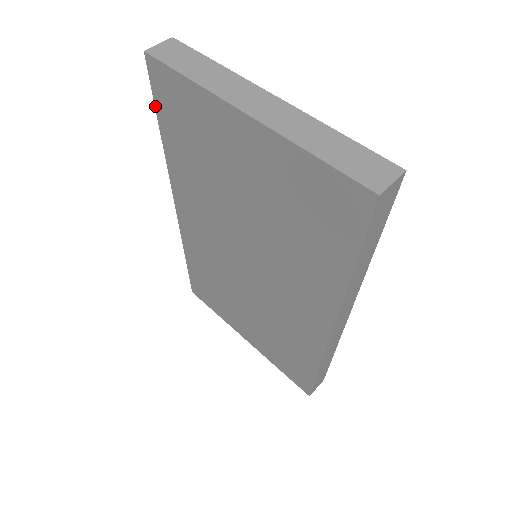
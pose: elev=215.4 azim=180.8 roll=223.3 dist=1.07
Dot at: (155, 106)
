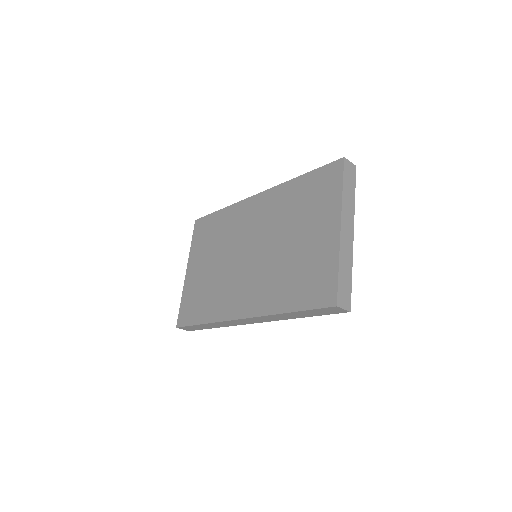
Dot at: (317, 169)
